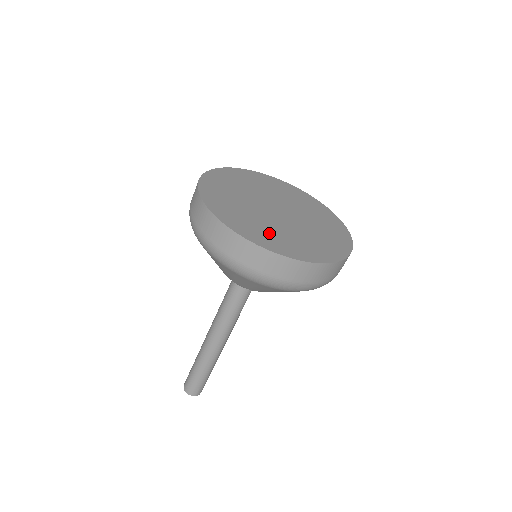
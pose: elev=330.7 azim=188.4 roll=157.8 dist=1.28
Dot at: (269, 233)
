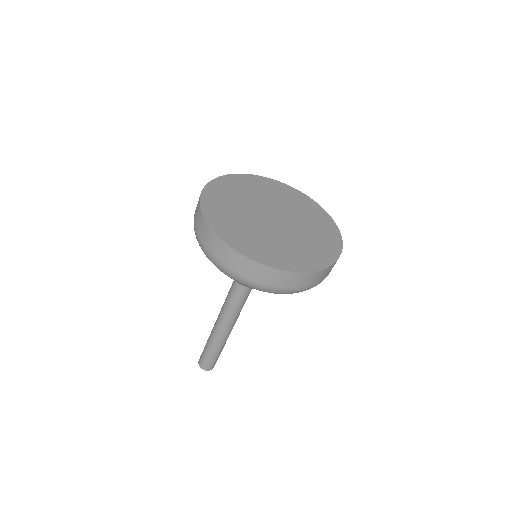
Dot at: (227, 213)
